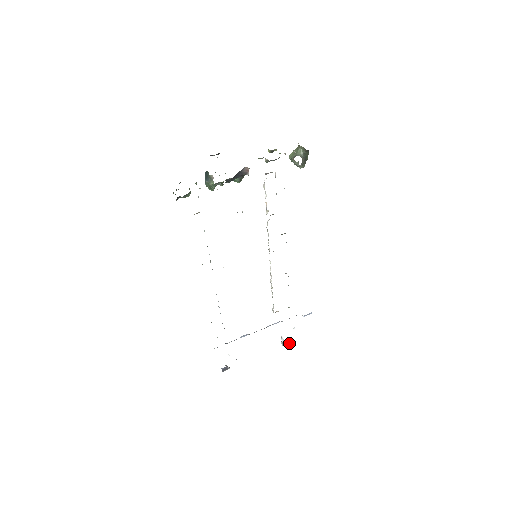
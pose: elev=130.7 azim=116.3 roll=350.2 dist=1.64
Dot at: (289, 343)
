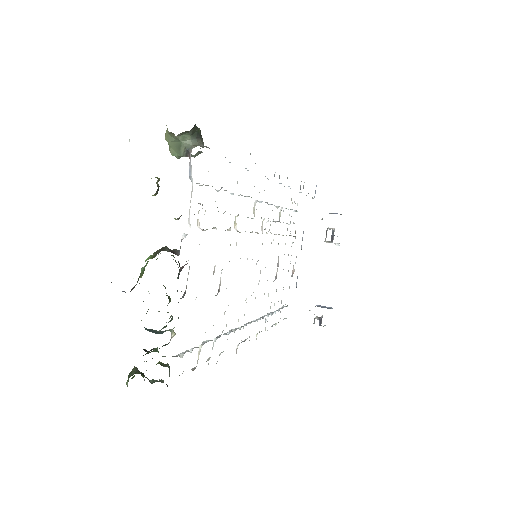
Dot at: occluded
